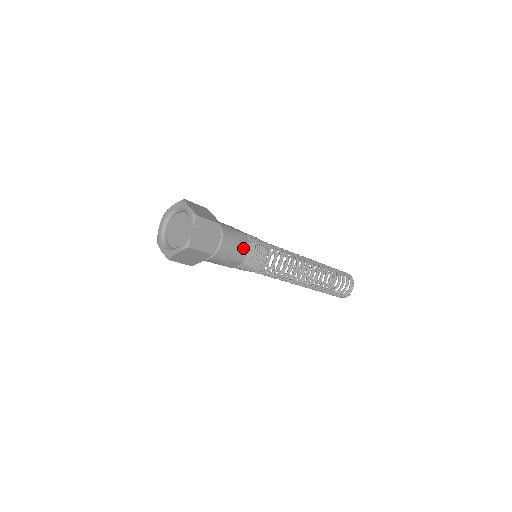
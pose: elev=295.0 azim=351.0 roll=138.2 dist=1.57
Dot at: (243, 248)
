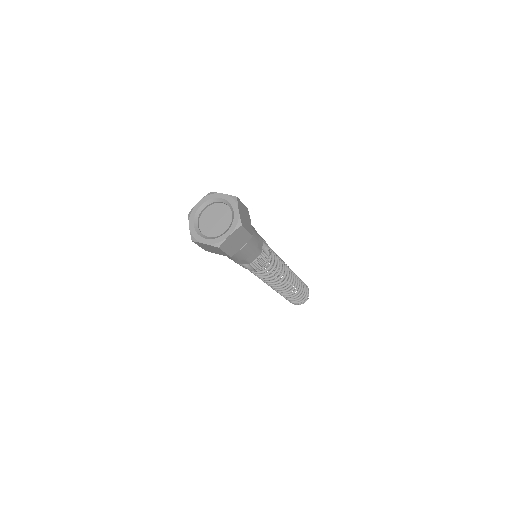
Dot at: (260, 238)
